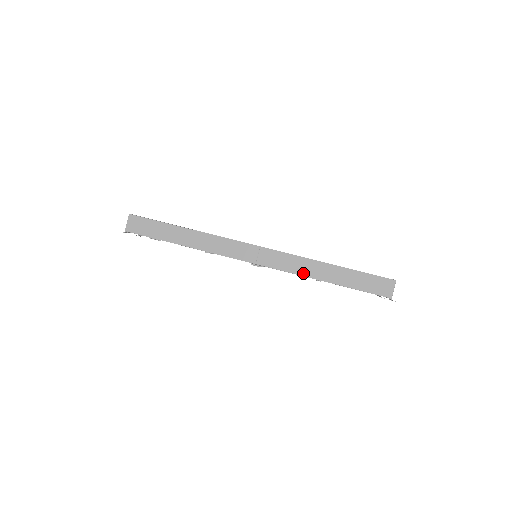
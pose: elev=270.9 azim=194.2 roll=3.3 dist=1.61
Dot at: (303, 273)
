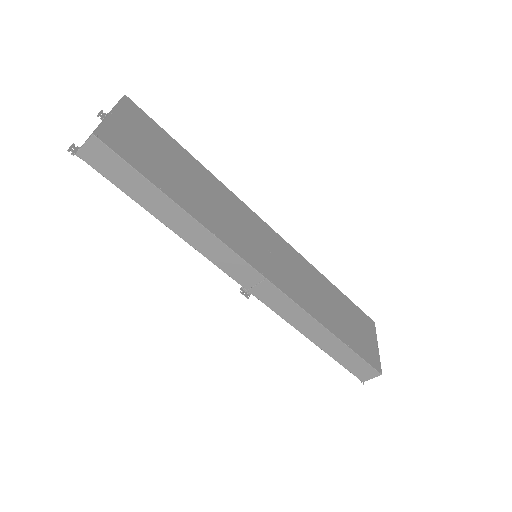
Dot at: (295, 324)
